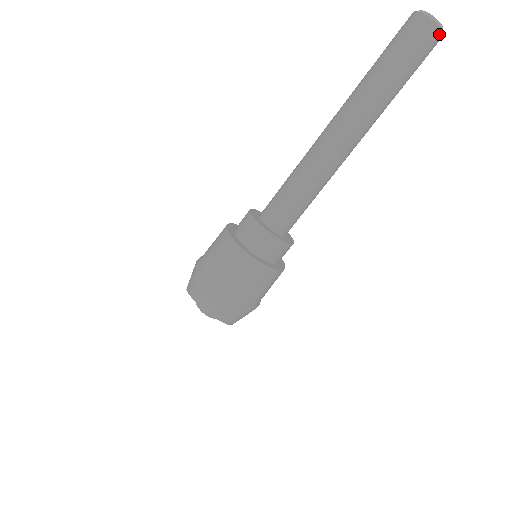
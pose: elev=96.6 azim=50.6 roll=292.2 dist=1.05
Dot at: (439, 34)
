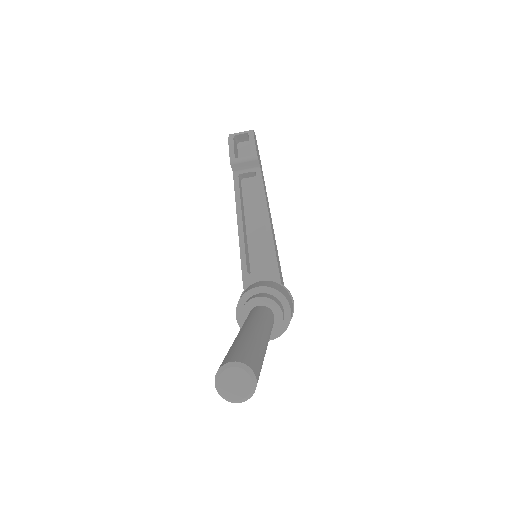
Dot at: occluded
